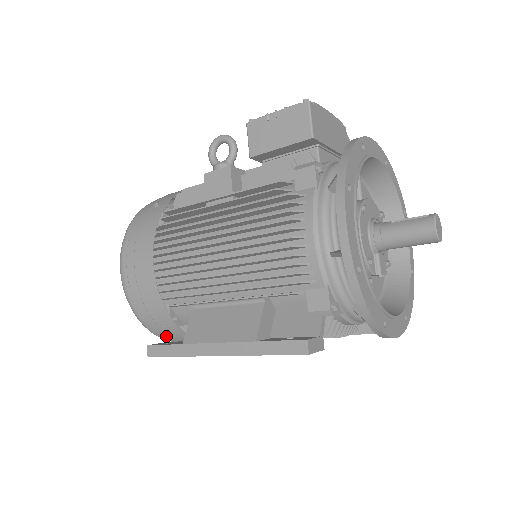
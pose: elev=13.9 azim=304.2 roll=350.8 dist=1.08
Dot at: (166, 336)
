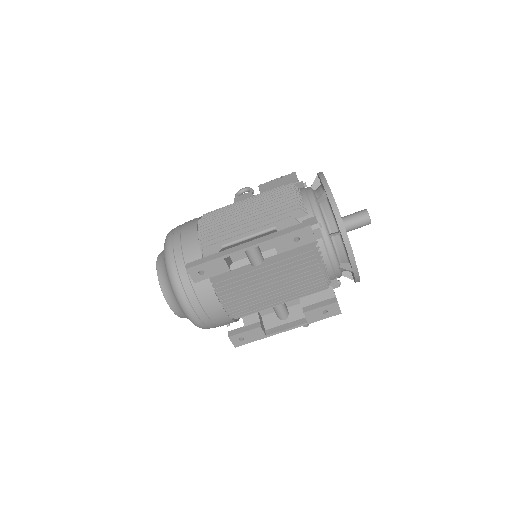
Dot at: (188, 287)
